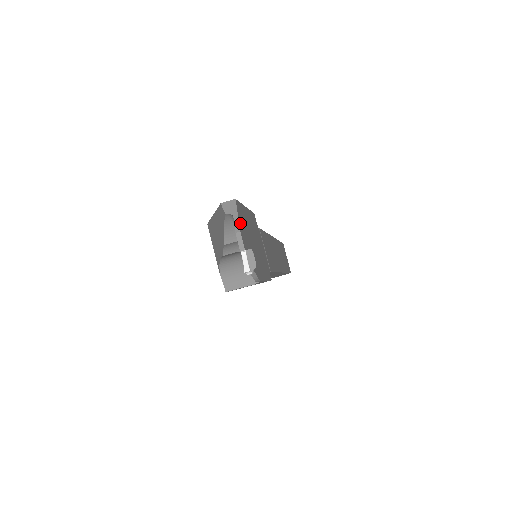
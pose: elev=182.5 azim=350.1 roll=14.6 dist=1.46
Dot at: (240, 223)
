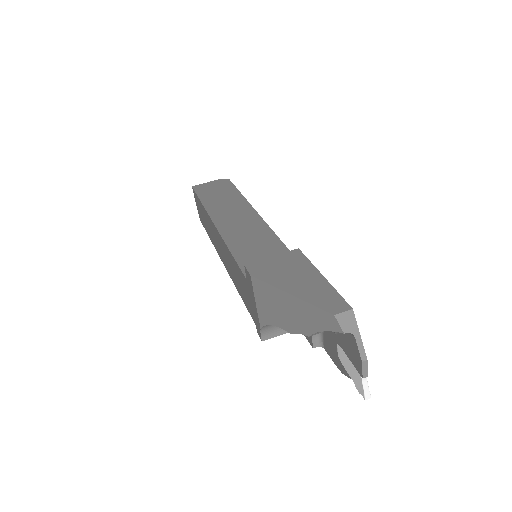
Dot at: (359, 341)
